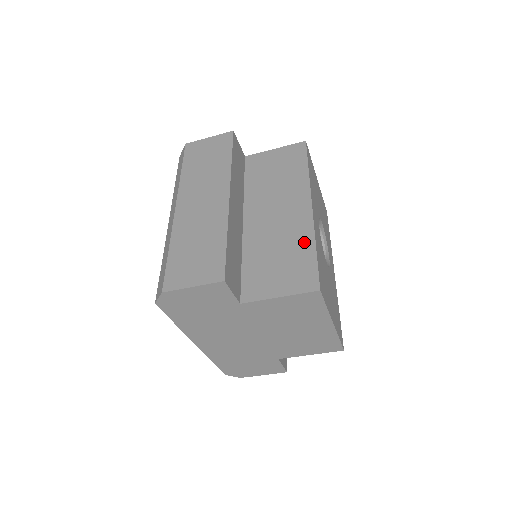
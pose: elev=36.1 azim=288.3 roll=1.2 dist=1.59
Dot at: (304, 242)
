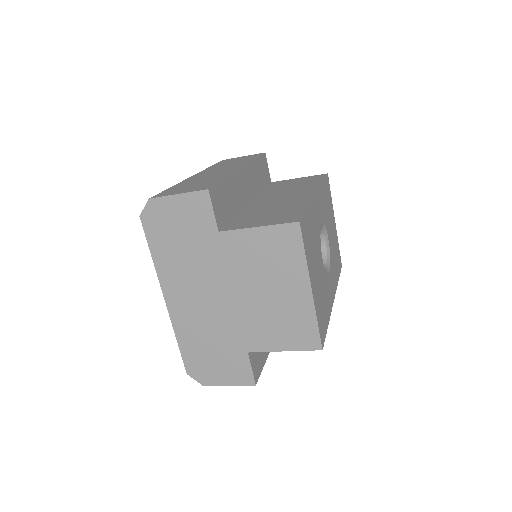
Dot at: (299, 205)
